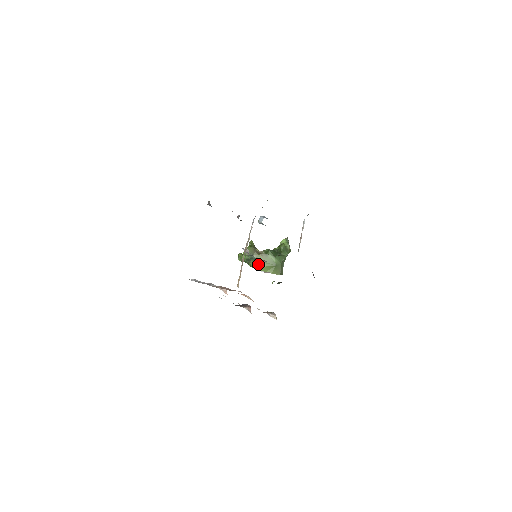
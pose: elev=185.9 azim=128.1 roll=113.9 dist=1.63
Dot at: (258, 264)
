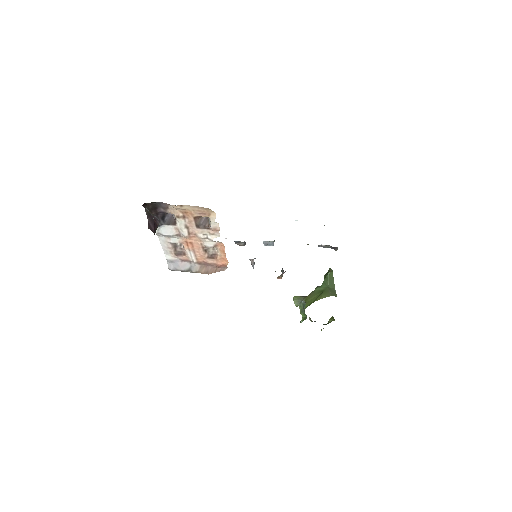
Dot at: occluded
